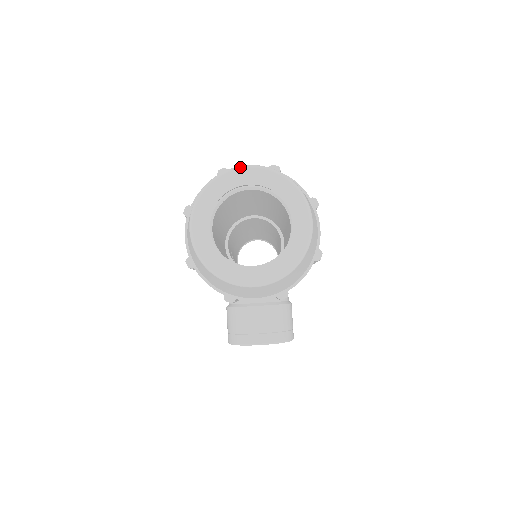
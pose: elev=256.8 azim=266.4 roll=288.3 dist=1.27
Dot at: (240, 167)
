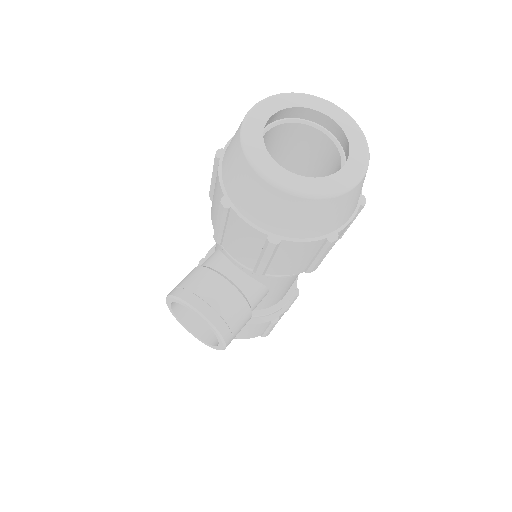
Dot at: occluded
